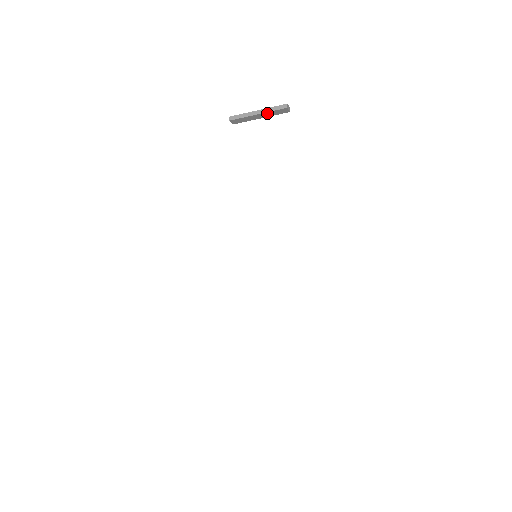
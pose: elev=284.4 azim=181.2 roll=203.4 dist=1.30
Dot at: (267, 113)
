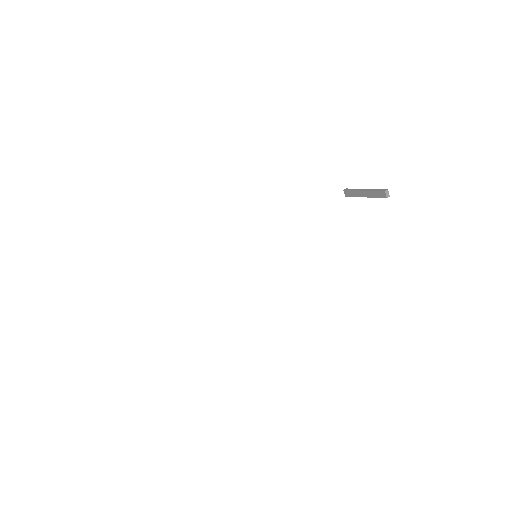
Dot at: (370, 192)
